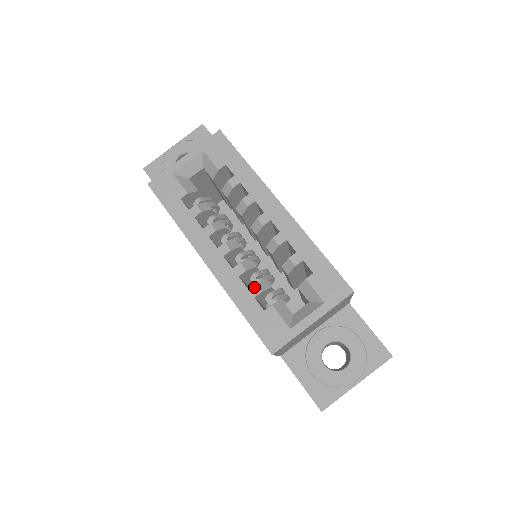
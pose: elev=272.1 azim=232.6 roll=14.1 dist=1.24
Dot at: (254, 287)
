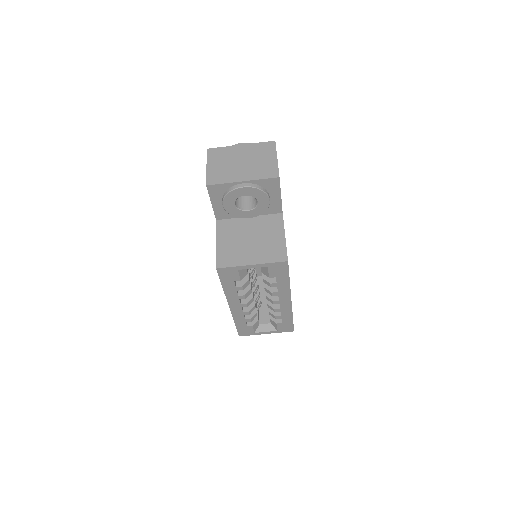
Dot at: (249, 320)
